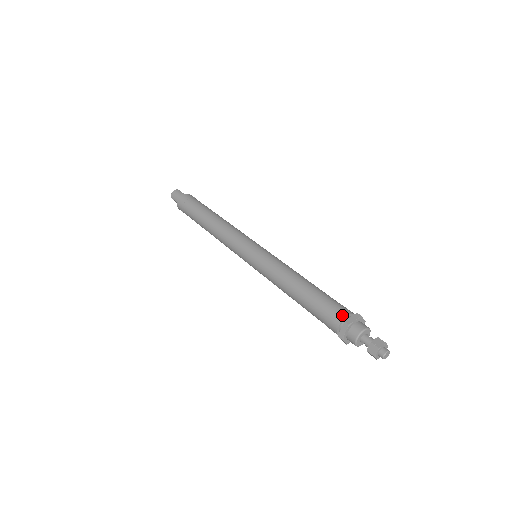
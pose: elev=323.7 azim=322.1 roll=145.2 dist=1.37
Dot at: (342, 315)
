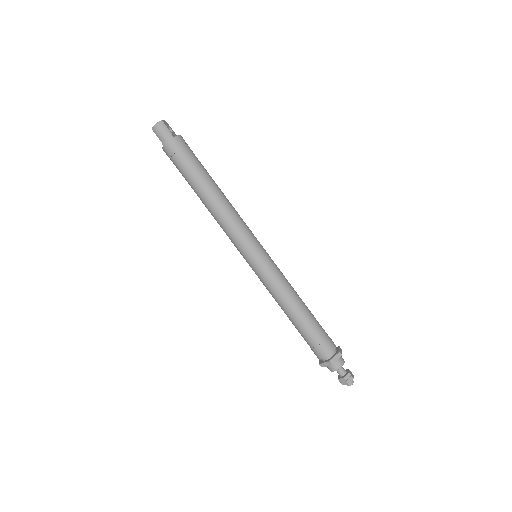
Dot at: (328, 353)
